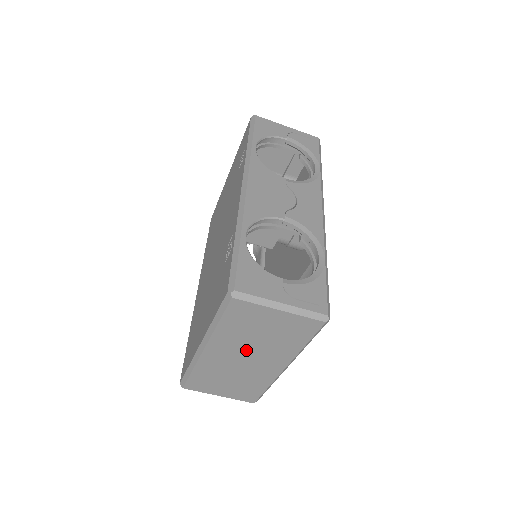
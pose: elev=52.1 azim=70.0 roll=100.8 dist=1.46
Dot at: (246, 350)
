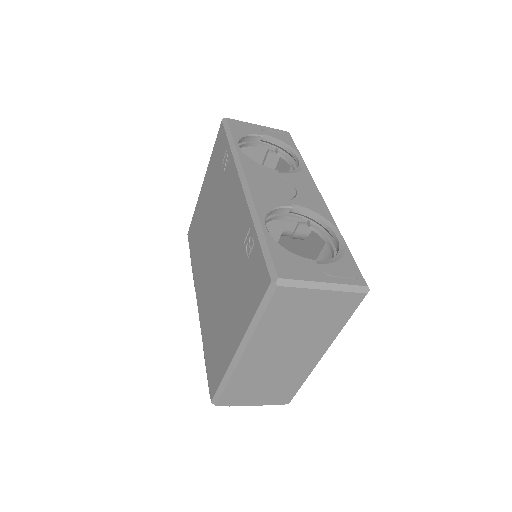
Dot at: (286, 344)
